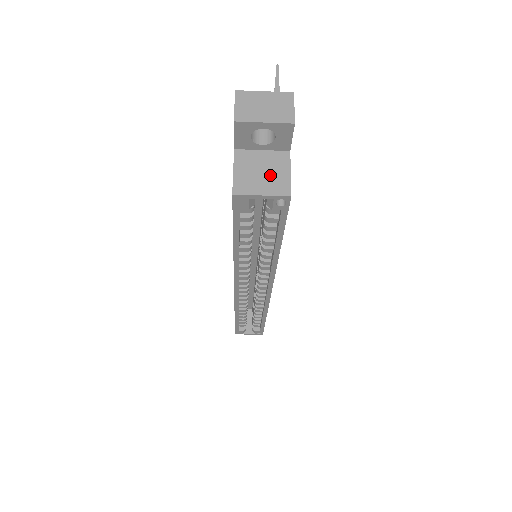
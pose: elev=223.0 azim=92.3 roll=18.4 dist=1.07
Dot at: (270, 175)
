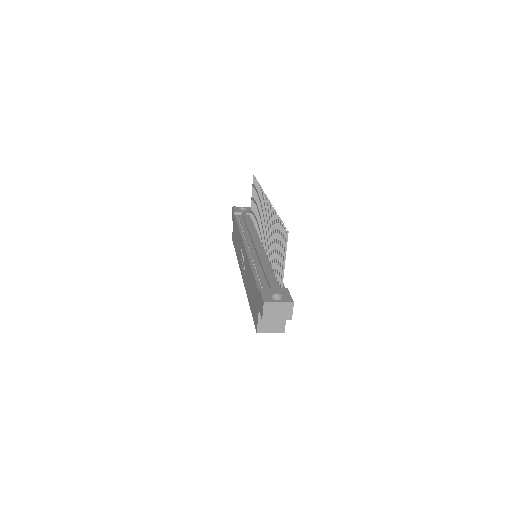
Dot at: (276, 323)
